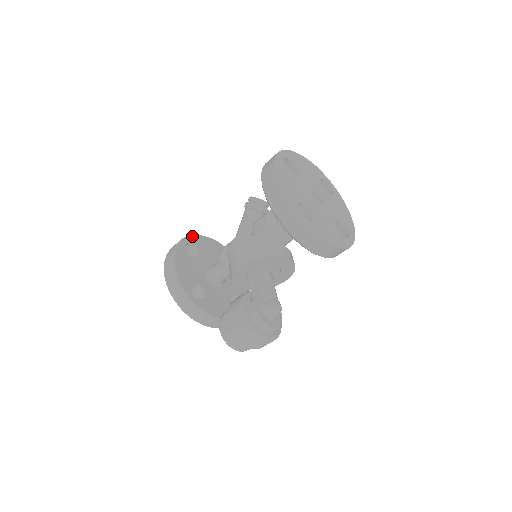
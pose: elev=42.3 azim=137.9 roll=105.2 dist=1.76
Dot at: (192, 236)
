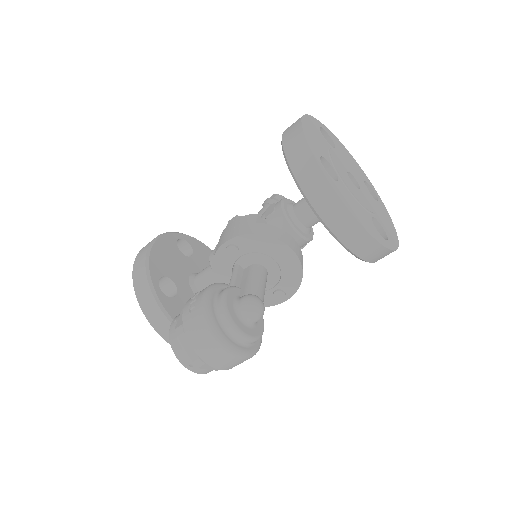
Dot at: (192, 237)
